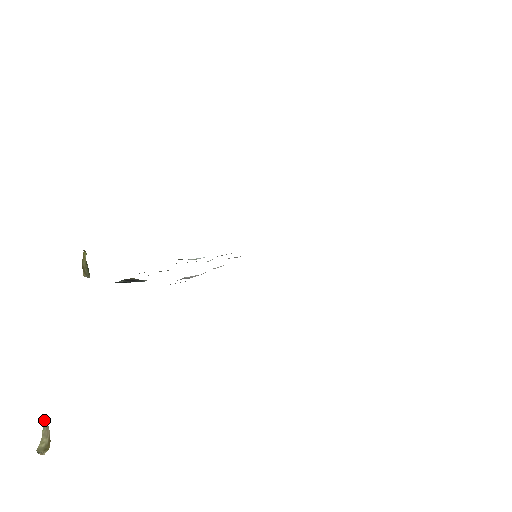
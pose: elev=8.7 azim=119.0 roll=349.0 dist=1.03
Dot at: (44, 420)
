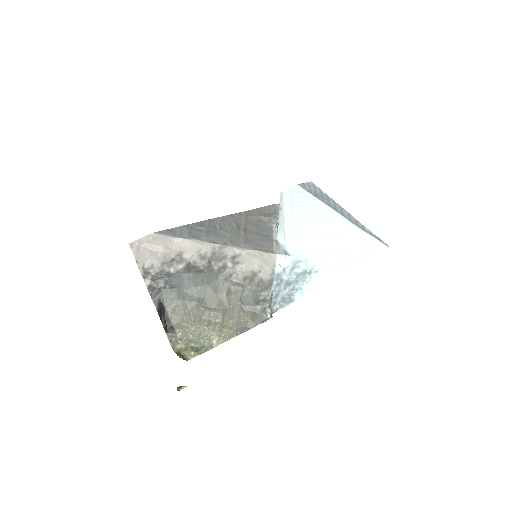
Dot at: occluded
